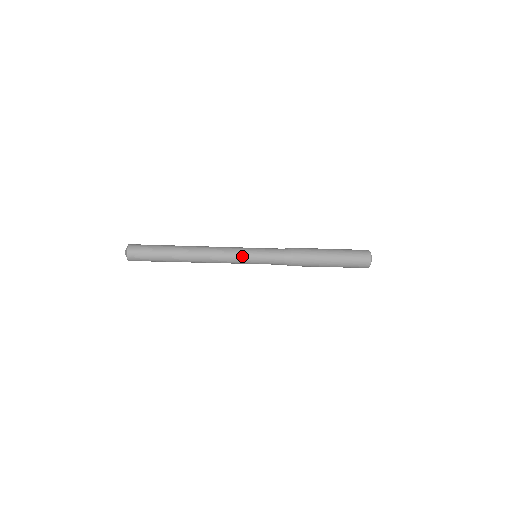
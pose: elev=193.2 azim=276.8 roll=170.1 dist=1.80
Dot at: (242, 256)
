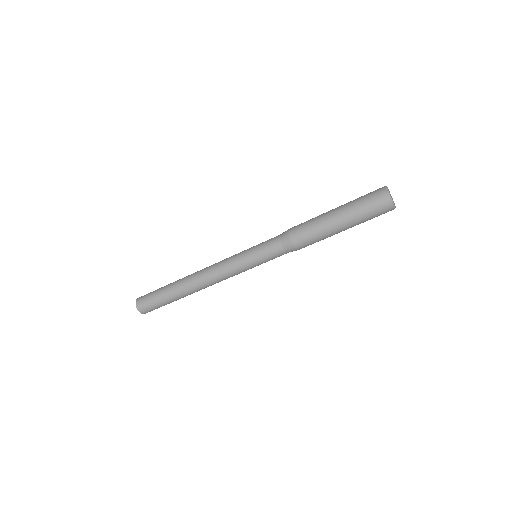
Dot at: (238, 265)
